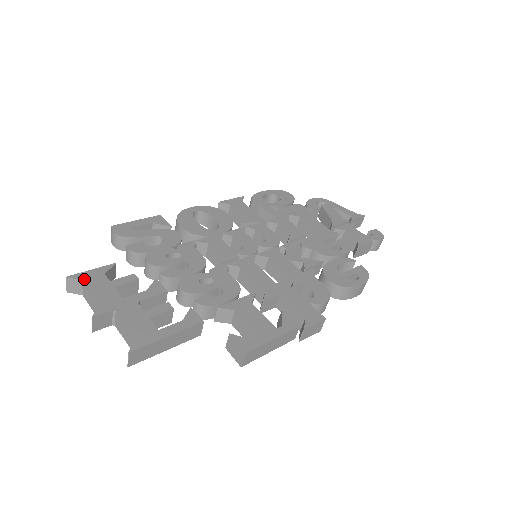
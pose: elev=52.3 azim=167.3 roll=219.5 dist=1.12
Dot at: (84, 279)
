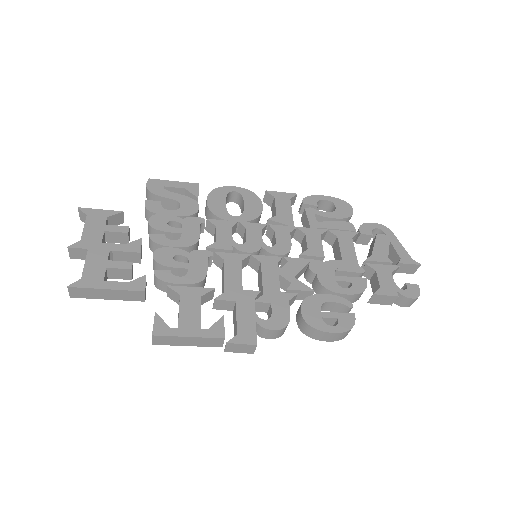
Dot at: (89, 215)
